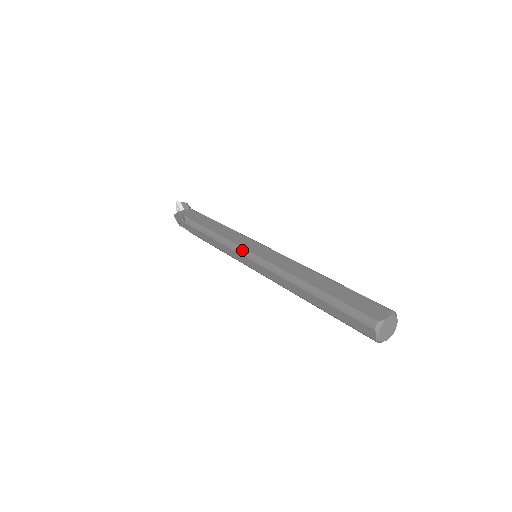
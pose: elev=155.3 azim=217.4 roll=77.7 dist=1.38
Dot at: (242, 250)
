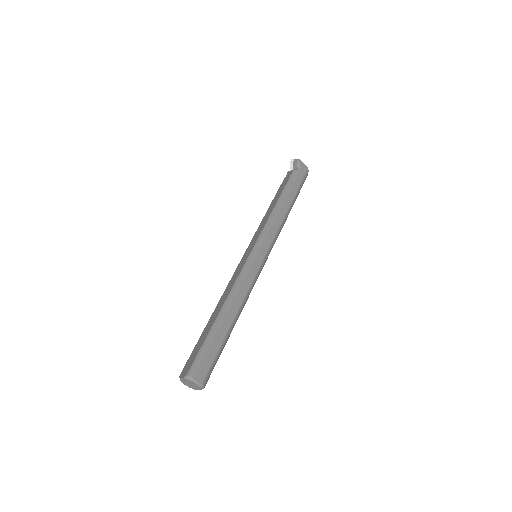
Dot at: occluded
